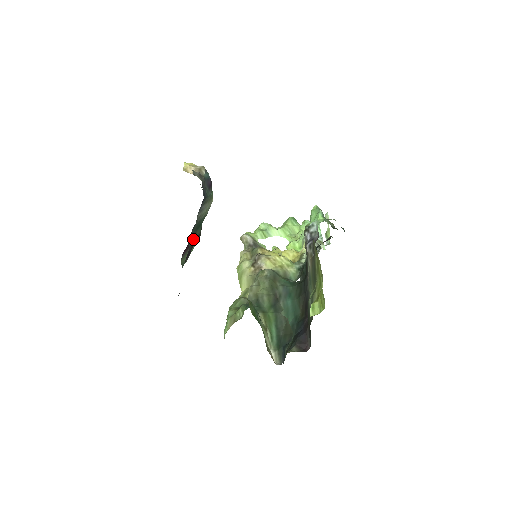
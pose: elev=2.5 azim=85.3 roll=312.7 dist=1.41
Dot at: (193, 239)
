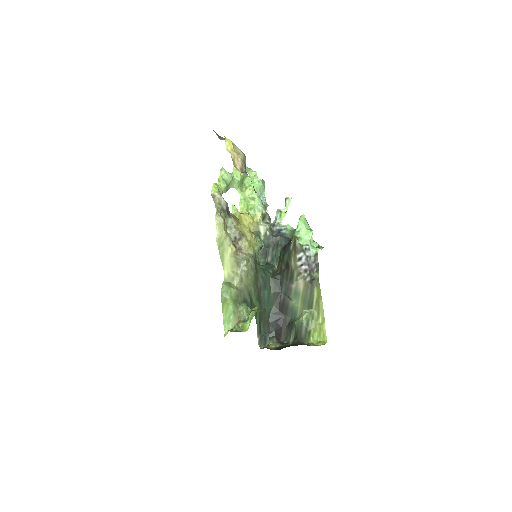
Dot at: occluded
